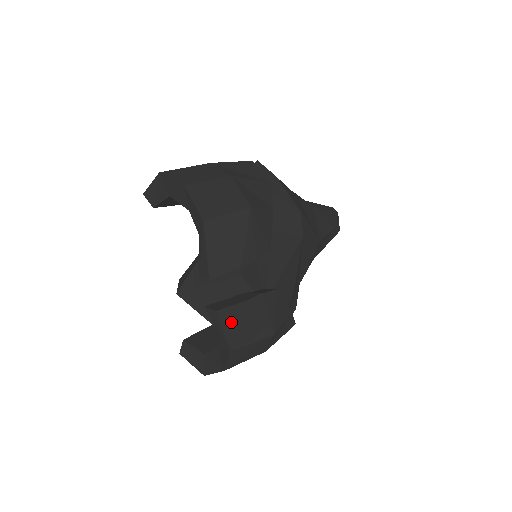
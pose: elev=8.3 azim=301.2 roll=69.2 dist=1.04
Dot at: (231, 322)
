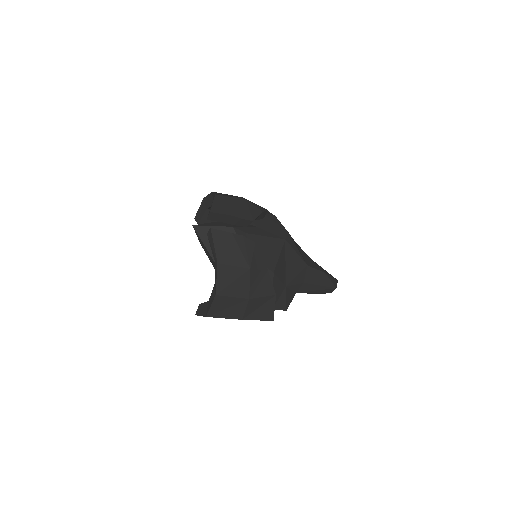
Dot at: (220, 242)
